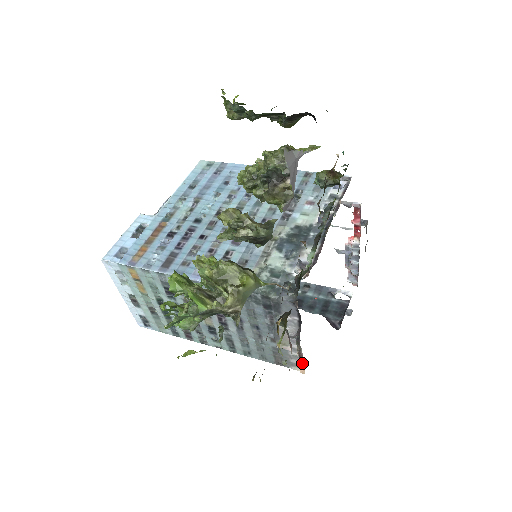
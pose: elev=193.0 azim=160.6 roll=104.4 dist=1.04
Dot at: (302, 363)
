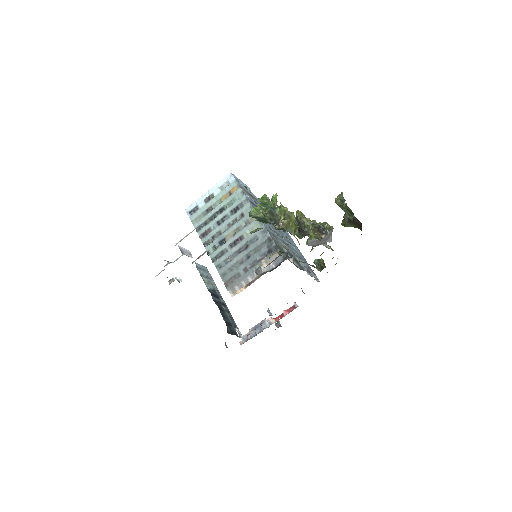
Dot at: (246, 287)
